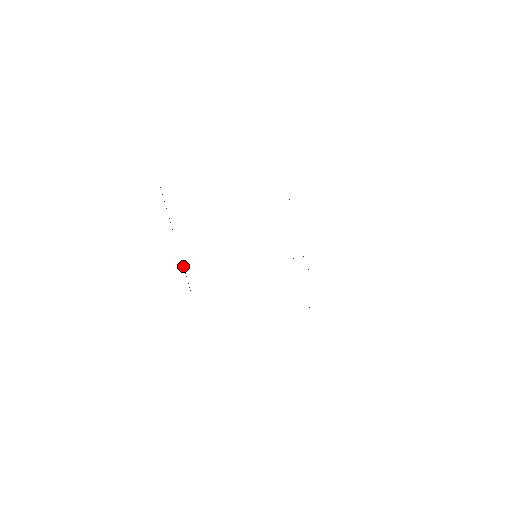
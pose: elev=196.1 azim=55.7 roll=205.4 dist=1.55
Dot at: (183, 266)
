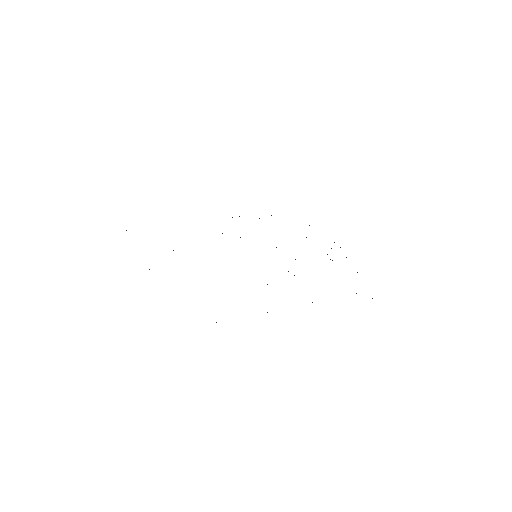
Dot at: occluded
